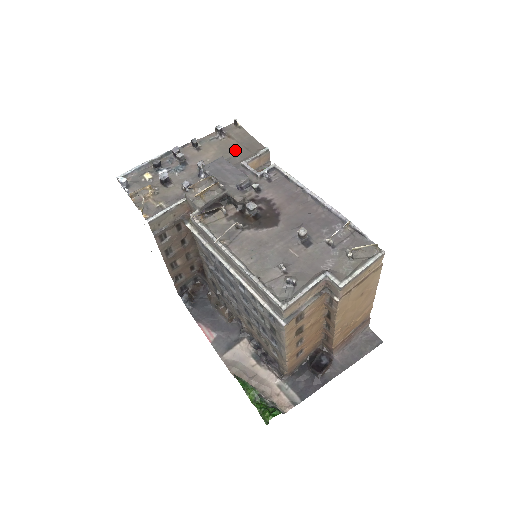
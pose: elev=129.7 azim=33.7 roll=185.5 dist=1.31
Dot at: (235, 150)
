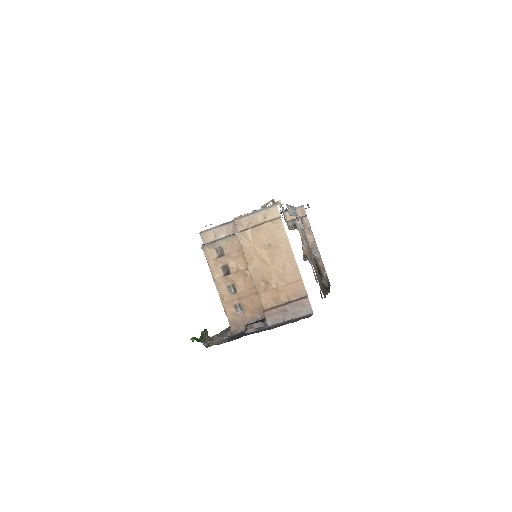
Dot at: occluded
